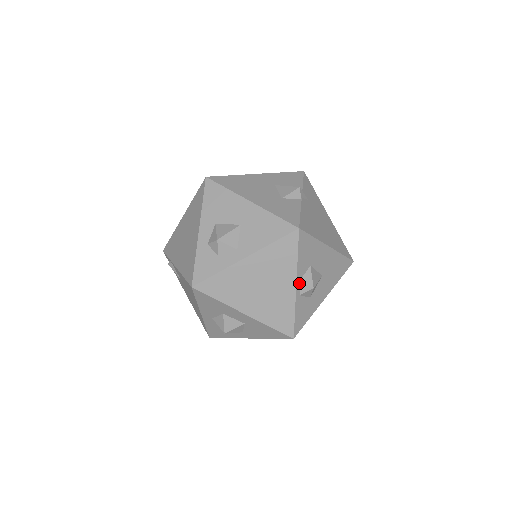
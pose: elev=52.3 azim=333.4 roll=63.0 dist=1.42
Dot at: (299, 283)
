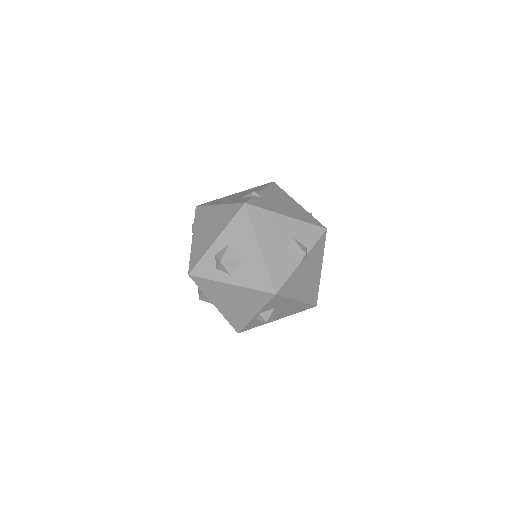
Dot at: (259, 314)
